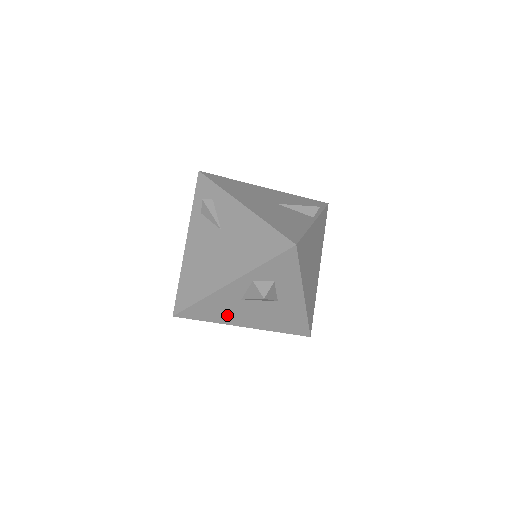
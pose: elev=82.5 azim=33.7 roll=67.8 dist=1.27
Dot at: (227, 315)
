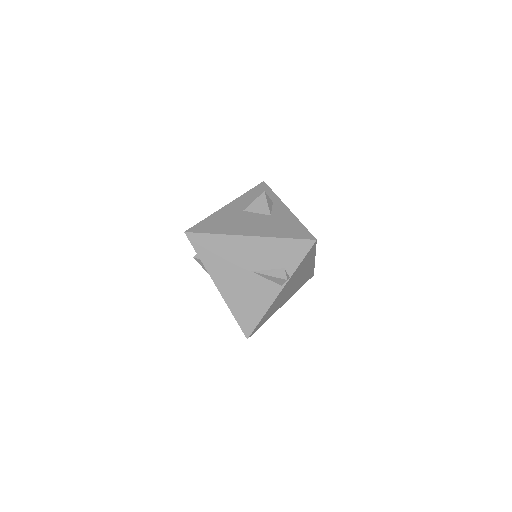
Dot at: occluded
